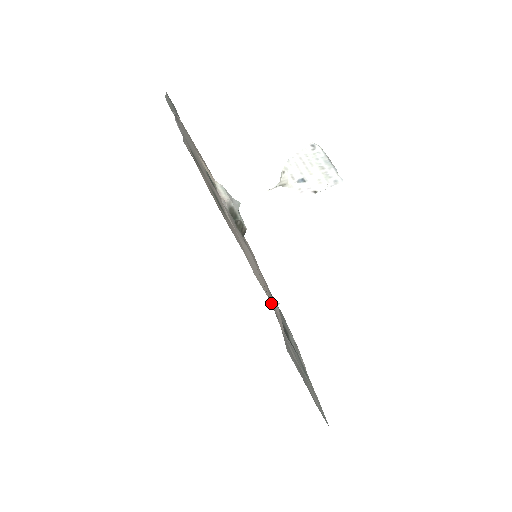
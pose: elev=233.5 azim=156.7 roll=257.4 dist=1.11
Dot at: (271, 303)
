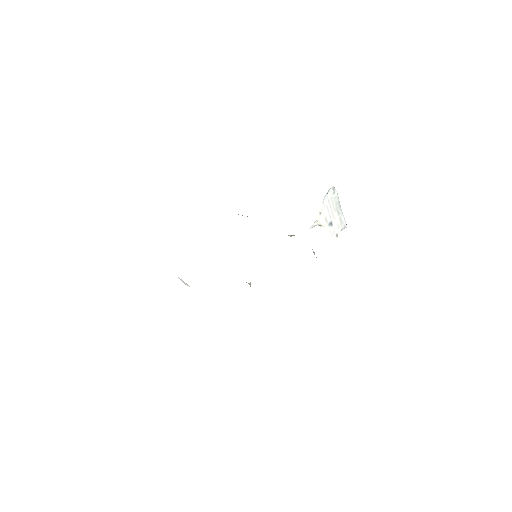
Dot at: occluded
